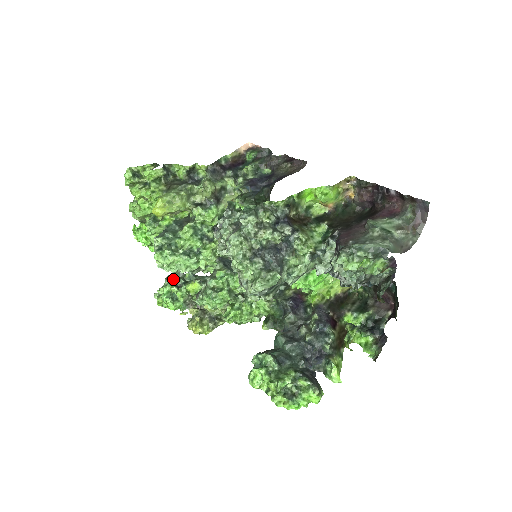
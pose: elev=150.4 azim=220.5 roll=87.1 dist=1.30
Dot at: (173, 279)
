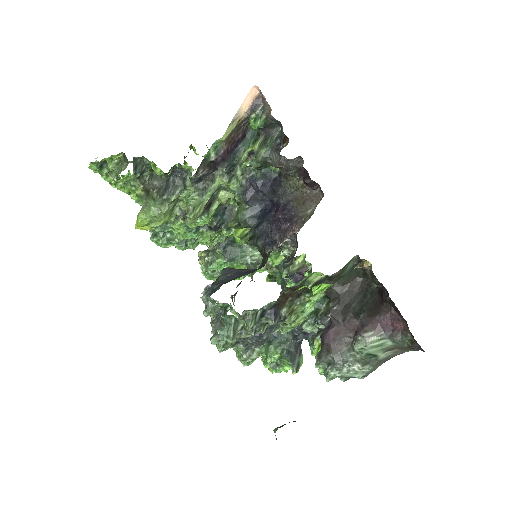
Dot at: occluded
